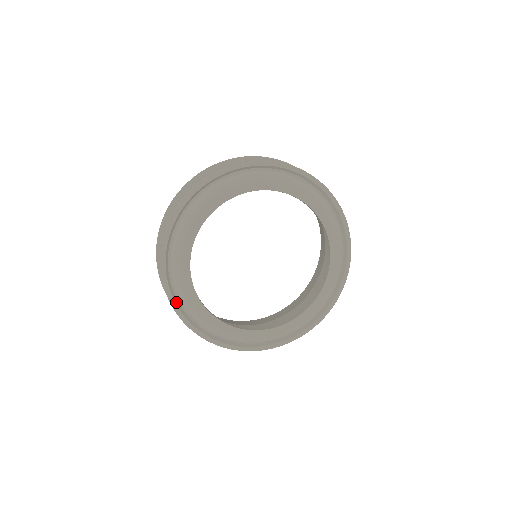
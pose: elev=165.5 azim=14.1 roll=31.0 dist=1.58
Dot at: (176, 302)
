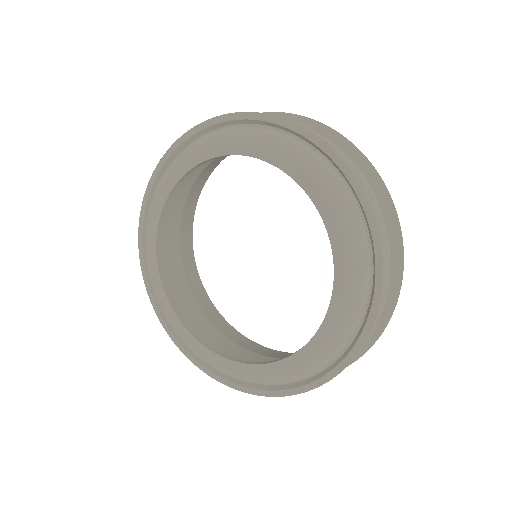
Dot at: (174, 332)
